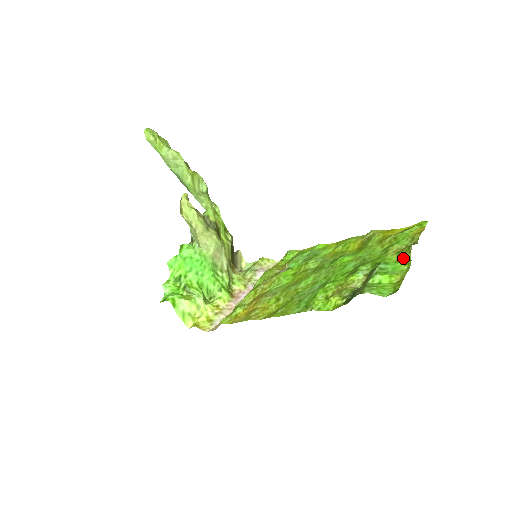
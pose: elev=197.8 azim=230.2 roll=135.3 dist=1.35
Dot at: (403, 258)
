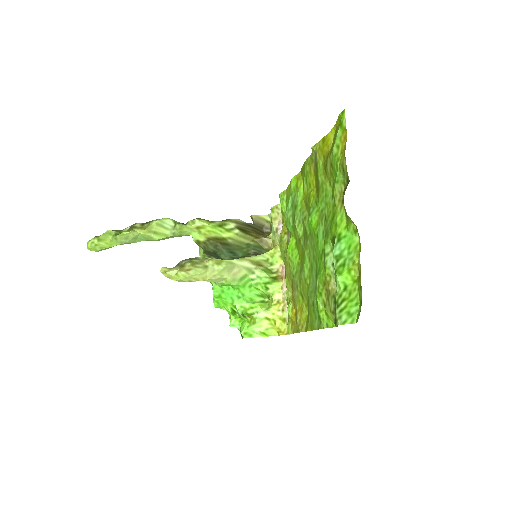
Dot at: (348, 220)
